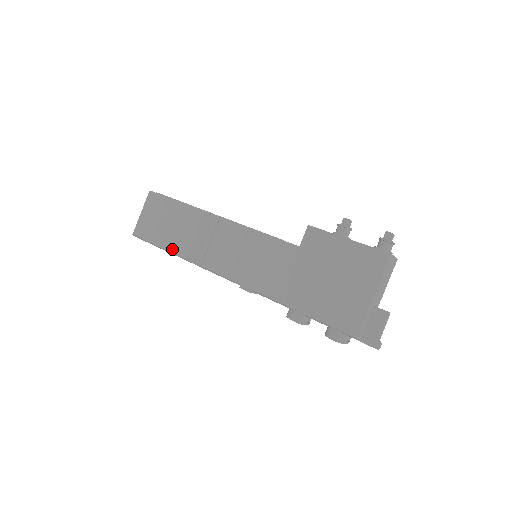
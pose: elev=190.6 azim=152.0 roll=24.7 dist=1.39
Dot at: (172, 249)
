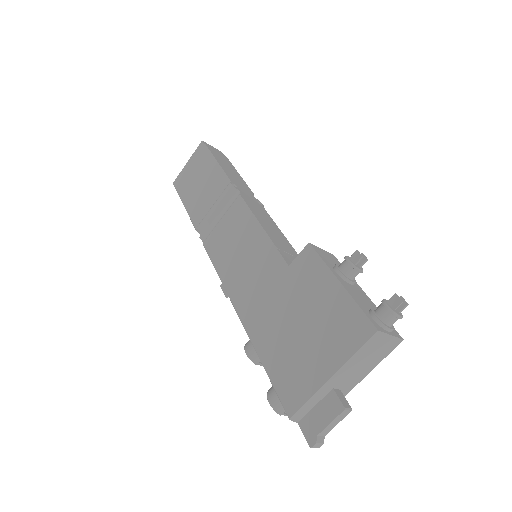
Dot at: (191, 213)
